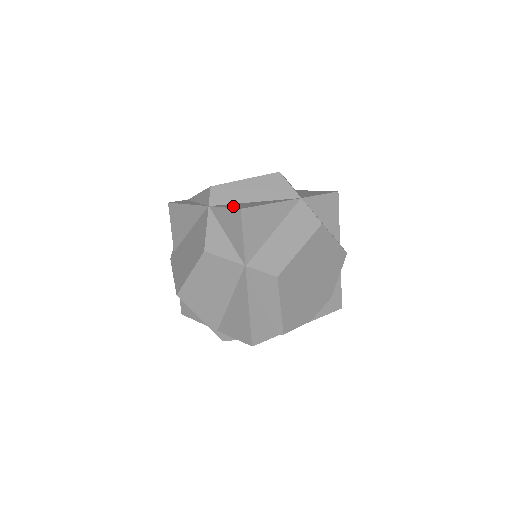
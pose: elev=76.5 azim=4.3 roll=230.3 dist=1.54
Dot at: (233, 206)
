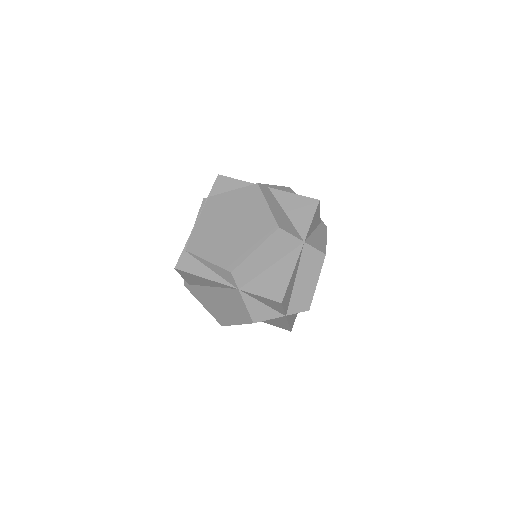
Dot at: (266, 291)
